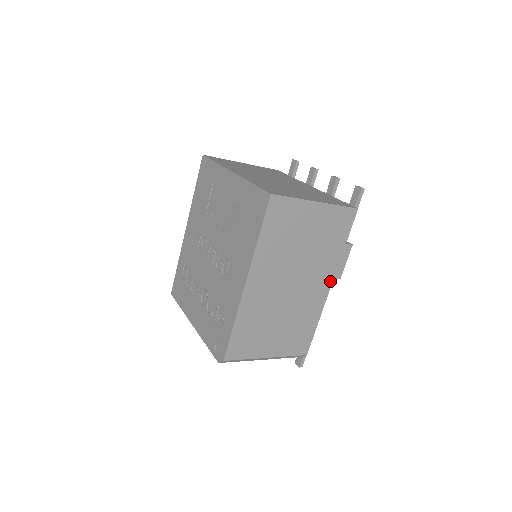
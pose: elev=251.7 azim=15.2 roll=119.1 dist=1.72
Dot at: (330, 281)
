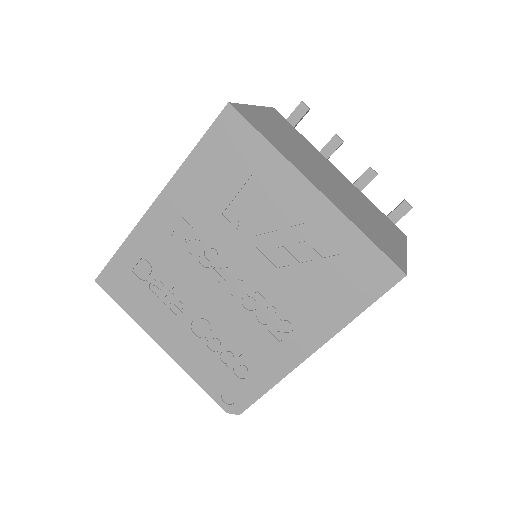
Dot at: occluded
